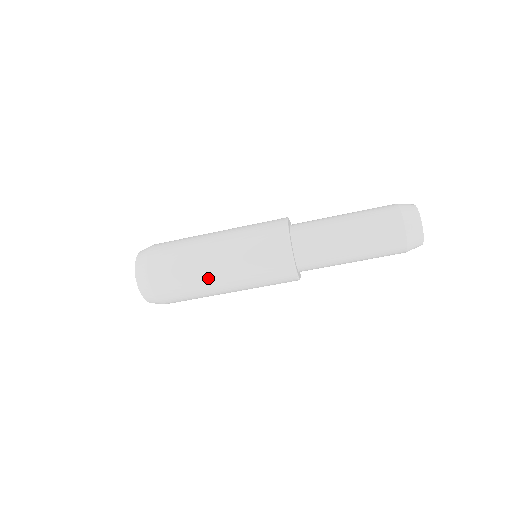
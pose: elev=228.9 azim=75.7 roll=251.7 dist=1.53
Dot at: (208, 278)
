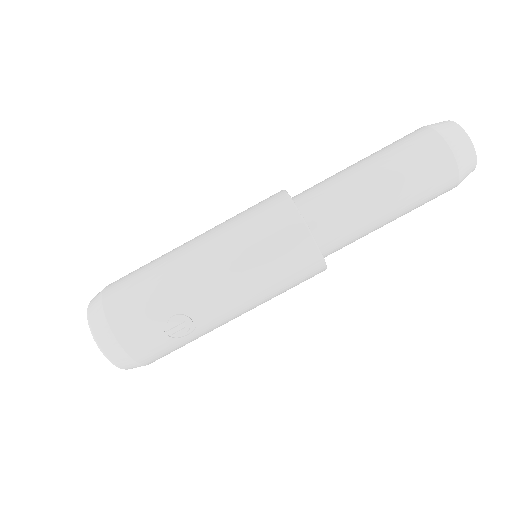
Dot at: (177, 253)
